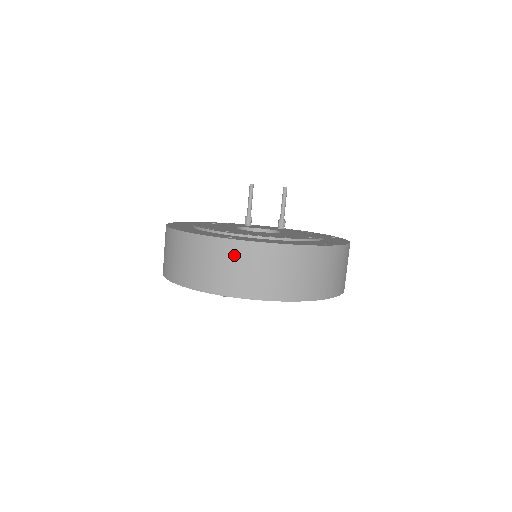
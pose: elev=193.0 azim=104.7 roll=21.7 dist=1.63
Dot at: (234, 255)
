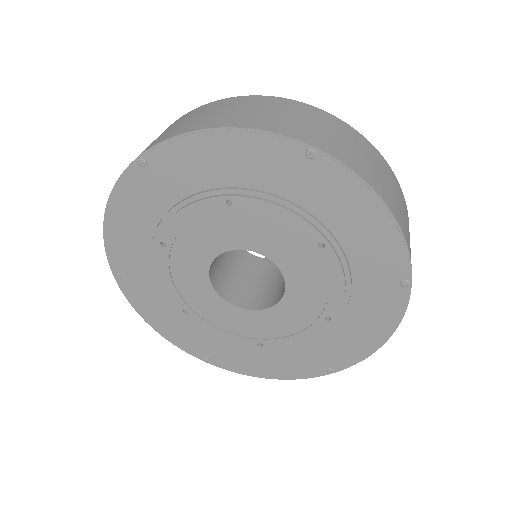
Dot at: (335, 126)
